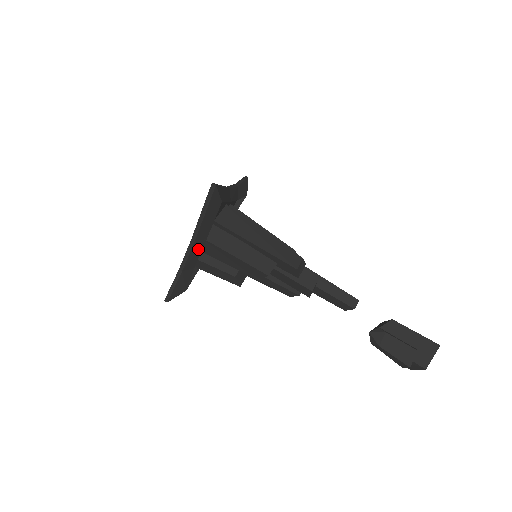
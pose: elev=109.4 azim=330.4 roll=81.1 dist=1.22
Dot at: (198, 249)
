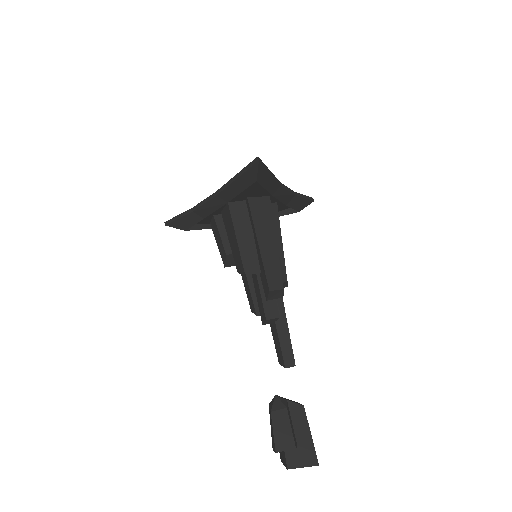
Dot at: (216, 205)
